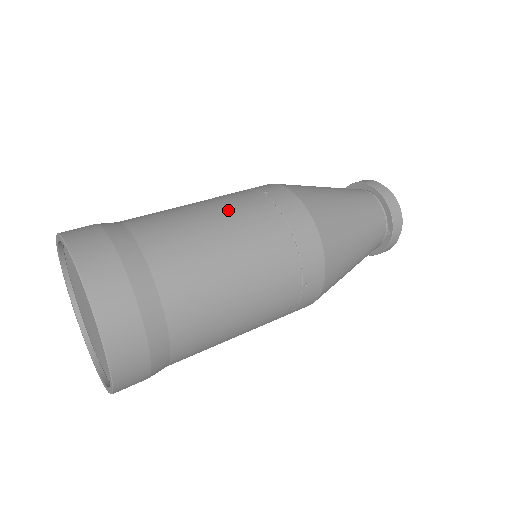
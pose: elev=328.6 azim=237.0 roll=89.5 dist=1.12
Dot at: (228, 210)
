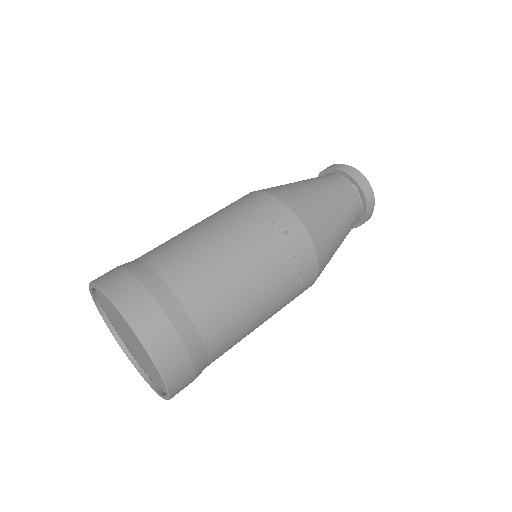
Dot at: occluded
